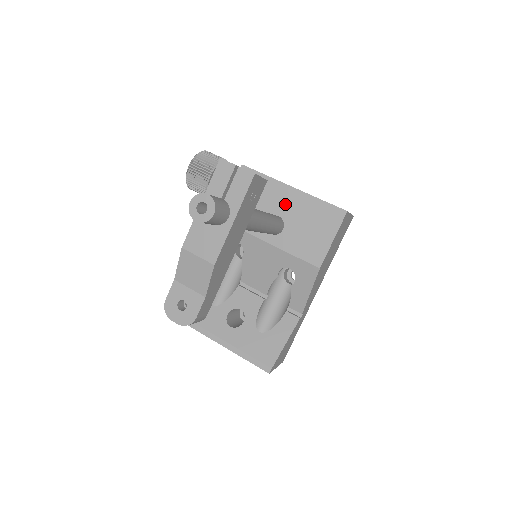
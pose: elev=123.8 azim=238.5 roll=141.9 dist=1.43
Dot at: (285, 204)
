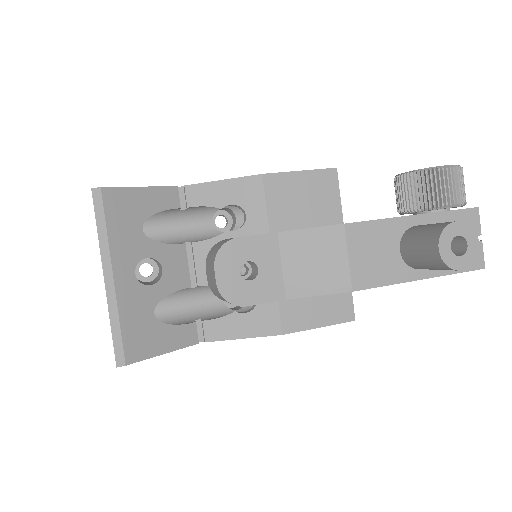
Dot at: occluded
